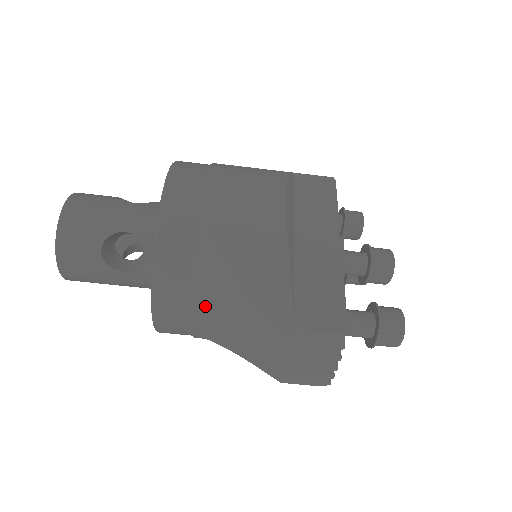
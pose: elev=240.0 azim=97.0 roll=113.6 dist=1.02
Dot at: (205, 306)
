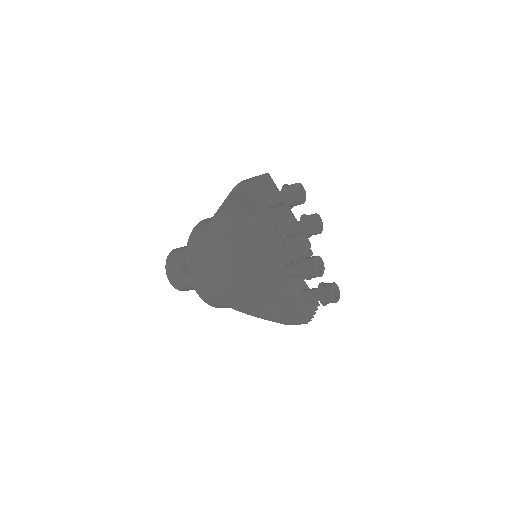
Dot at: occluded
